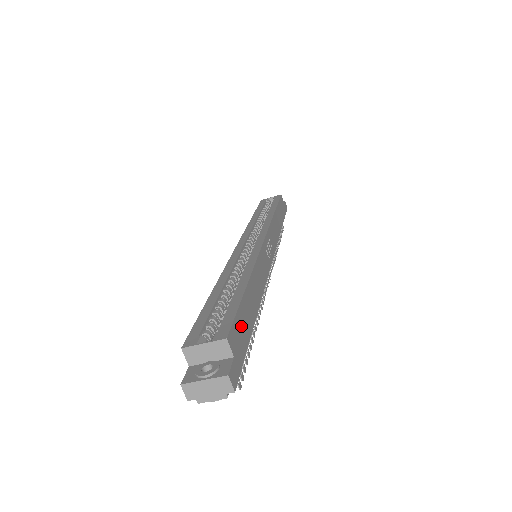
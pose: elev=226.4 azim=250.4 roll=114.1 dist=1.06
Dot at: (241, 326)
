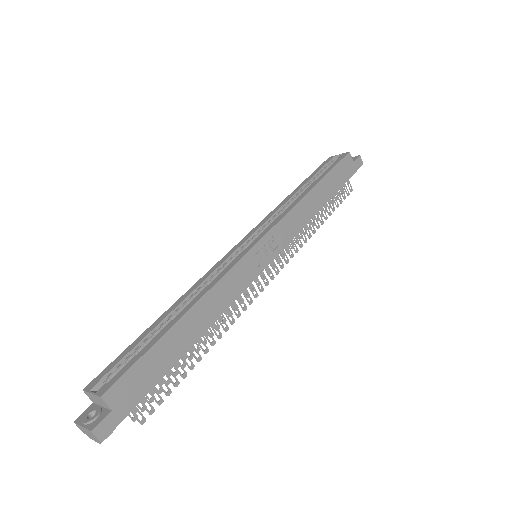
Dot at: (142, 373)
